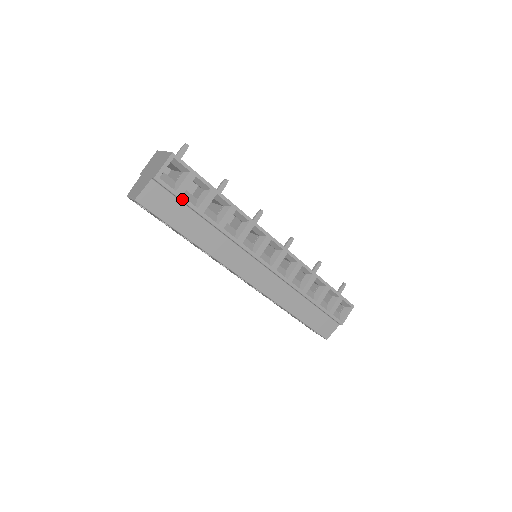
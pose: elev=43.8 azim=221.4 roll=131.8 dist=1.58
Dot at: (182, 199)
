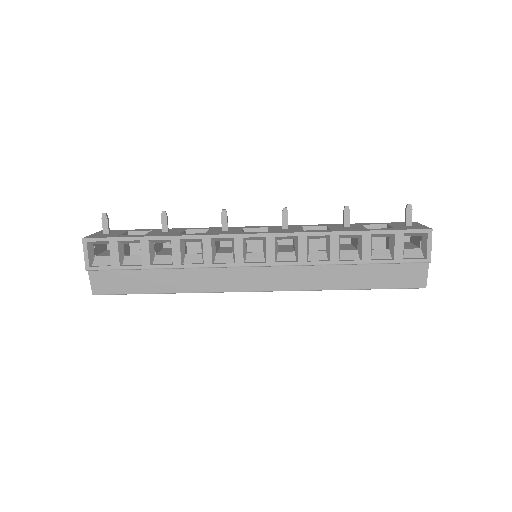
Dot at: (122, 268)
